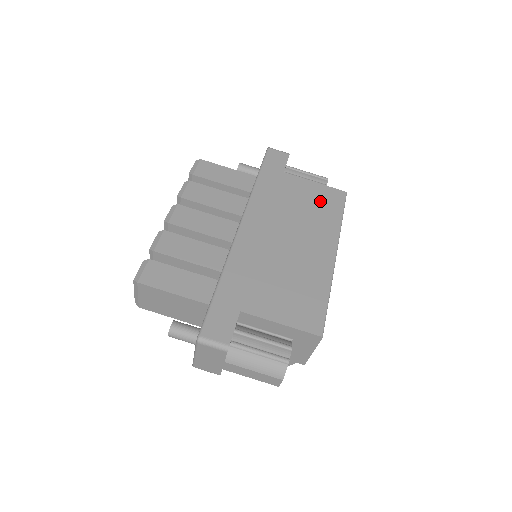
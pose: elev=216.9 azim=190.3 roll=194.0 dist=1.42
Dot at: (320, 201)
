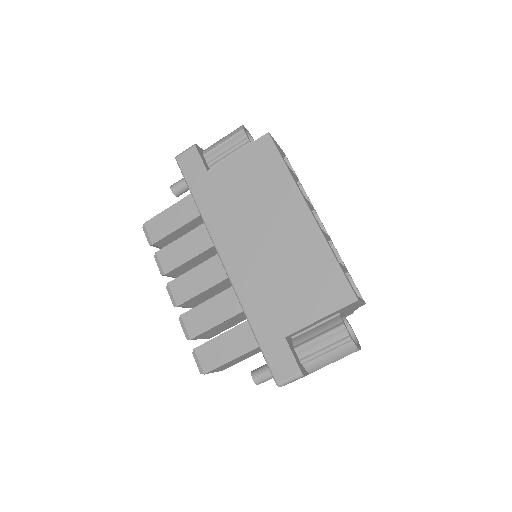
Dot at: (256, 169)
